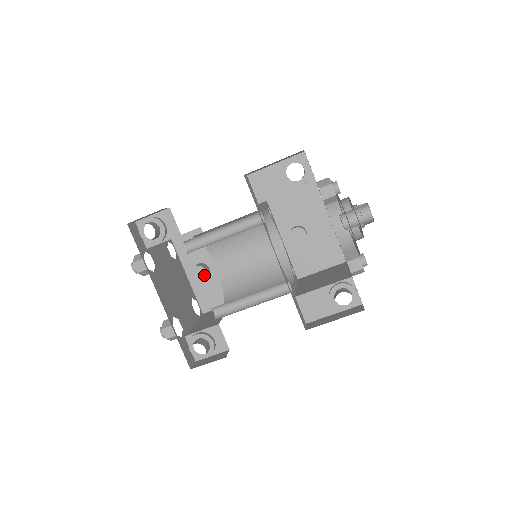
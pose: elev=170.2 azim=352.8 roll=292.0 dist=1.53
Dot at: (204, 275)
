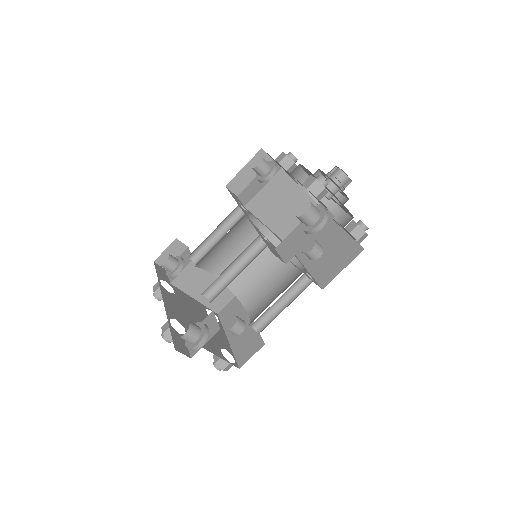
Dot at: (234, 321)
